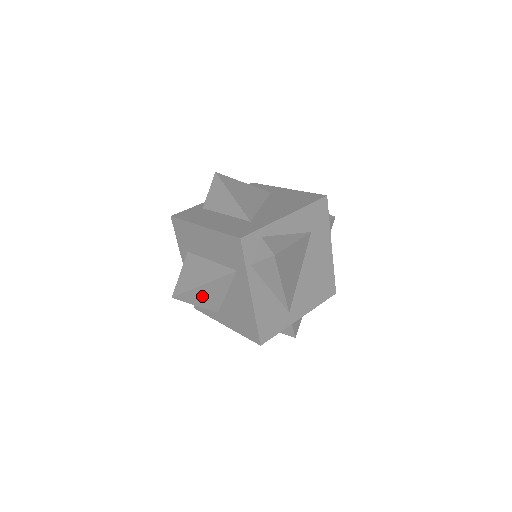
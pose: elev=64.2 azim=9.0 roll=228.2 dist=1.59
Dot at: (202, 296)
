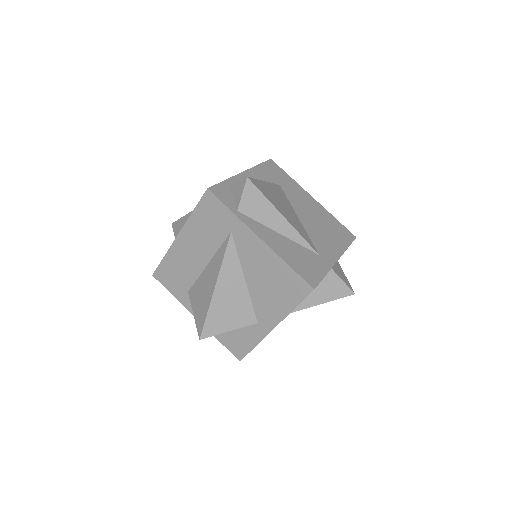
Dot at: (226, 307)
